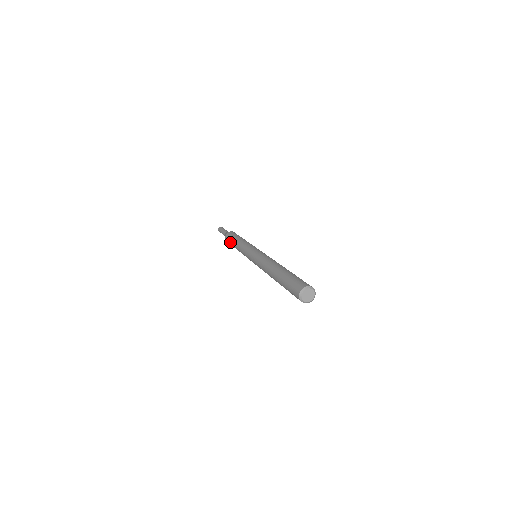
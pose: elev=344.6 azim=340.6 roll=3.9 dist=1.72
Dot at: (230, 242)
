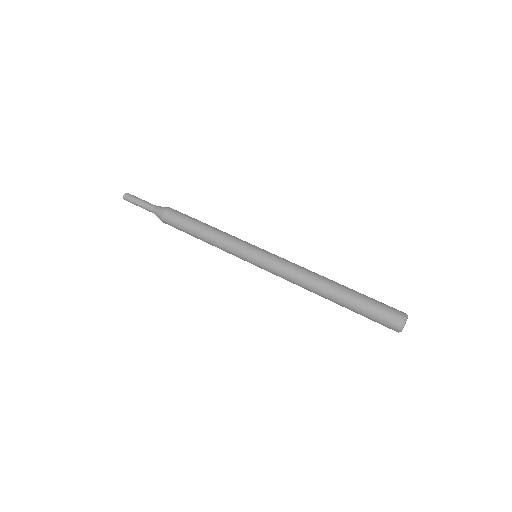
Dot at: occluded
